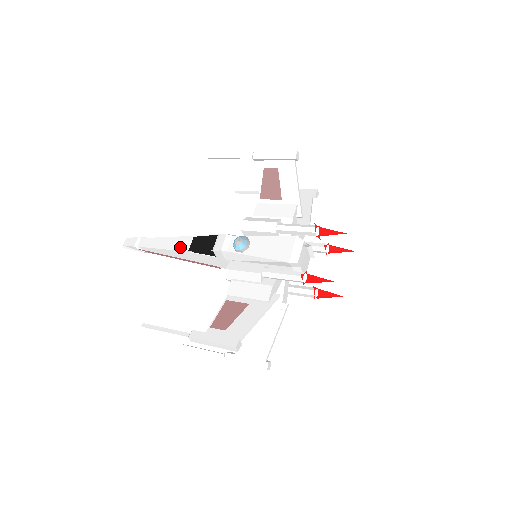
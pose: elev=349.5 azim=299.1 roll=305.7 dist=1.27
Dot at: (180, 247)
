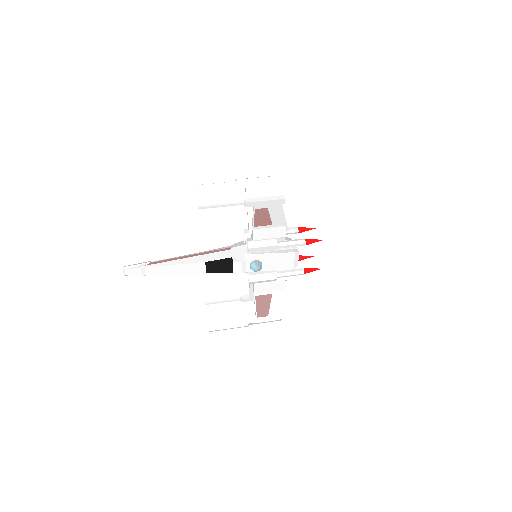
Dot at: (196, 271)
